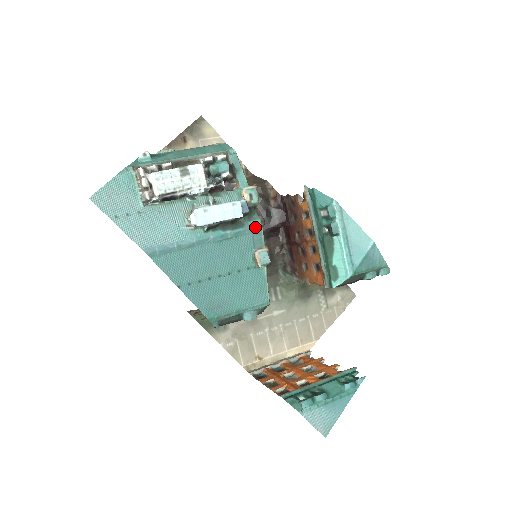
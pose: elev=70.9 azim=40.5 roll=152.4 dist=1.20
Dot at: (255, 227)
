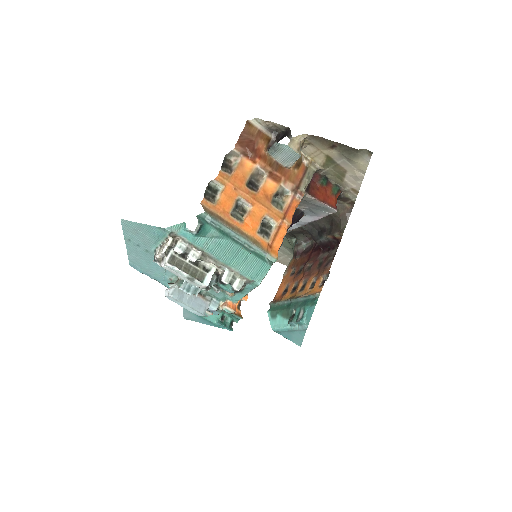
Dot at: occluded
